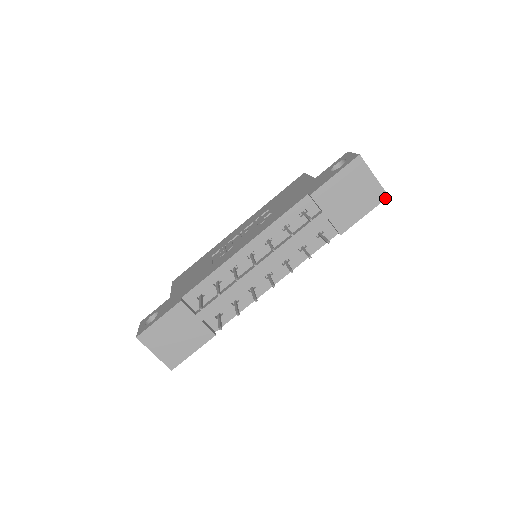
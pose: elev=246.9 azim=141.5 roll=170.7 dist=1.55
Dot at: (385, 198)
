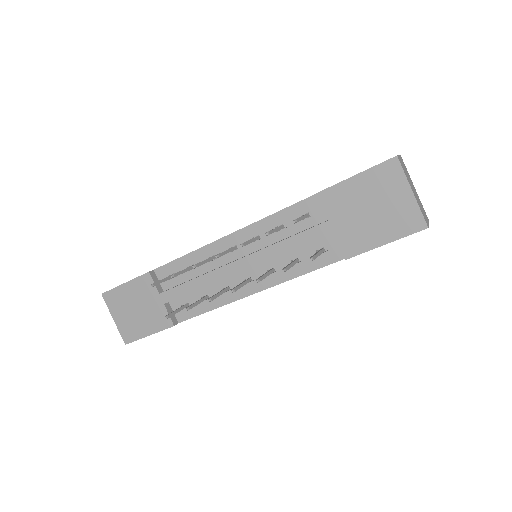
Dot at: (422, 228)
